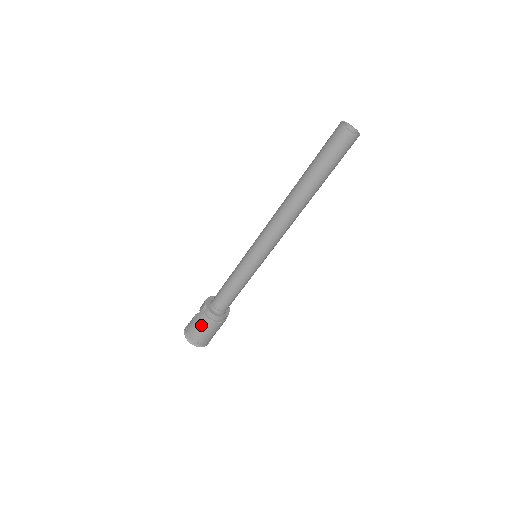
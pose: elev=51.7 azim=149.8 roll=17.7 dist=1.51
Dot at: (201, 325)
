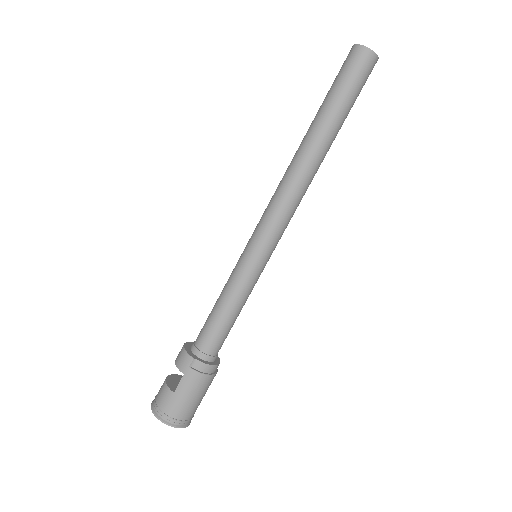
Dot at: (193, 391)
